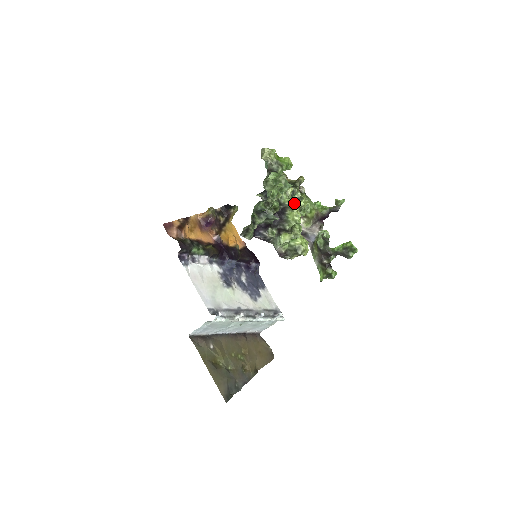
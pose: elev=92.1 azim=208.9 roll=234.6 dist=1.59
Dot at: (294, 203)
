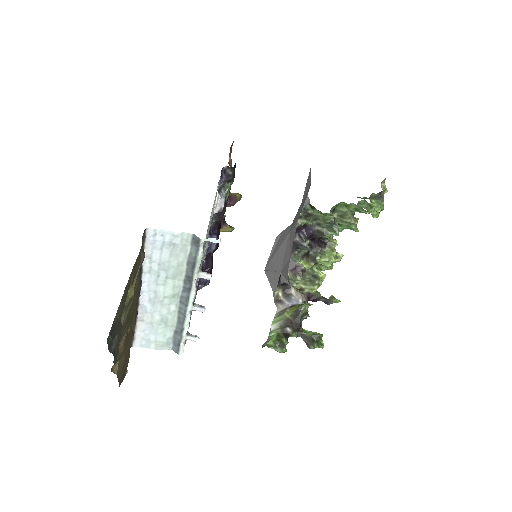
Dot at: occluded
